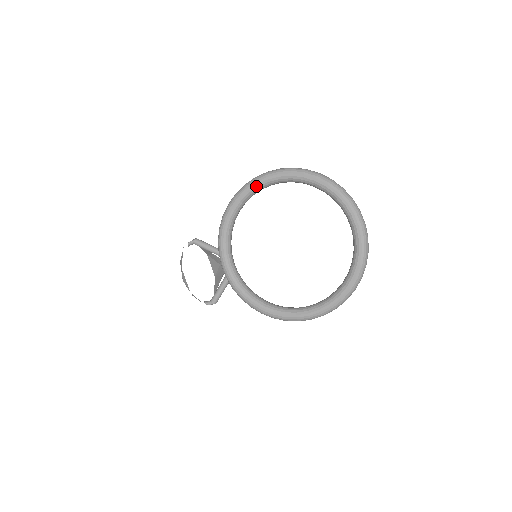
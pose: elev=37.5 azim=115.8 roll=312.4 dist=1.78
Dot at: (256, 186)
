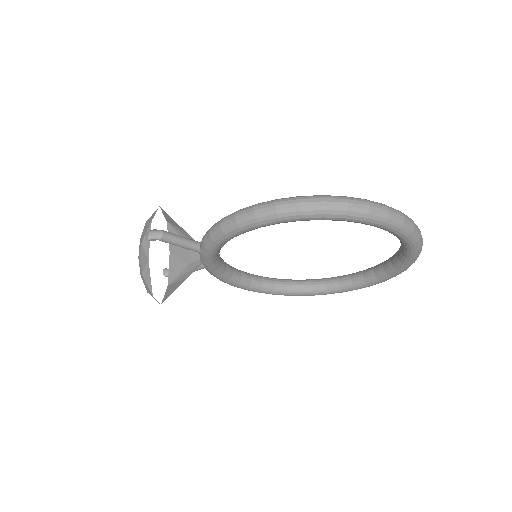
Dot at: occluded
